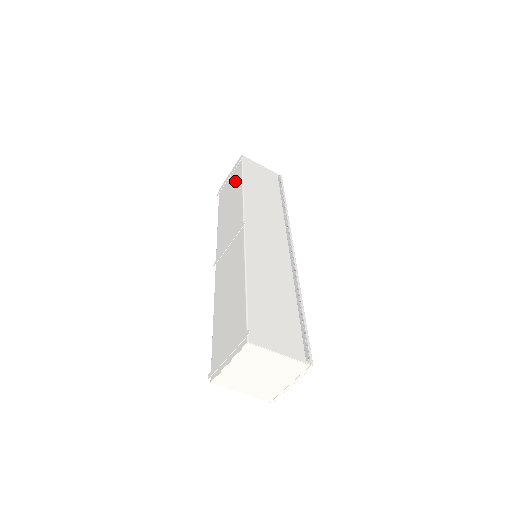
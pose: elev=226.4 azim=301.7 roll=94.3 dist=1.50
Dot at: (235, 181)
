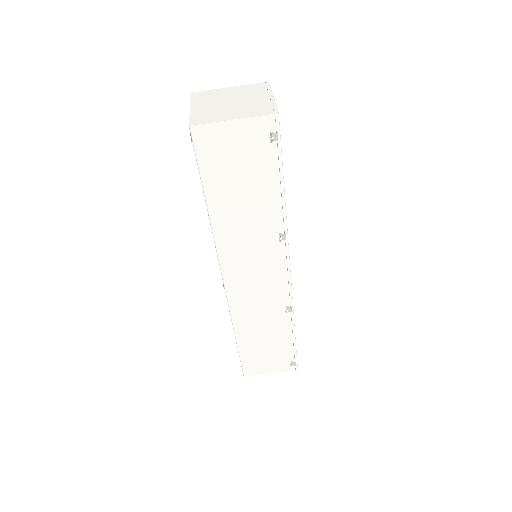
Dot at: occluded
